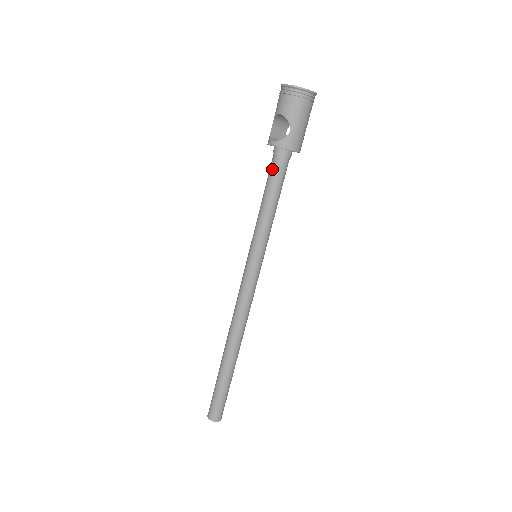
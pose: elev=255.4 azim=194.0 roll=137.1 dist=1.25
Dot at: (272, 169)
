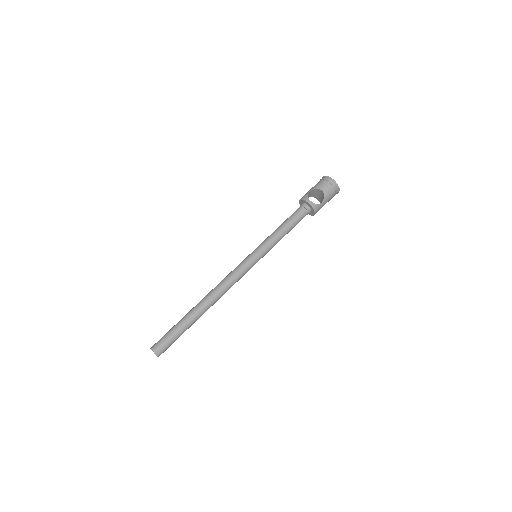
Dot at: (298, 214)
